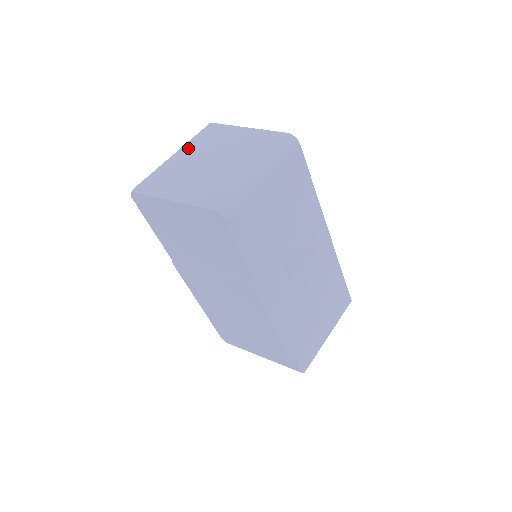
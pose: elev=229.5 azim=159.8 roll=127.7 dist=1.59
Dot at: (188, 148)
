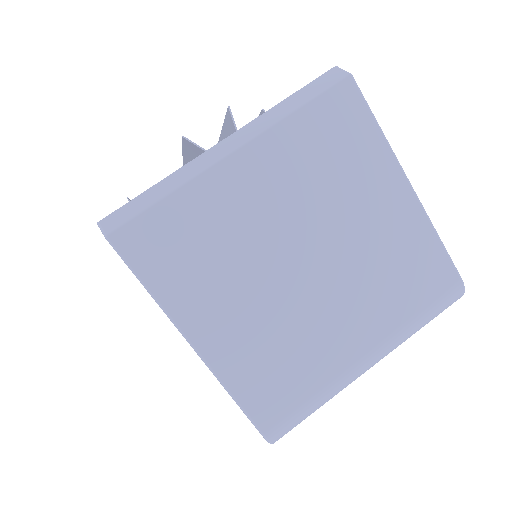
Dot at: (273, 156)
